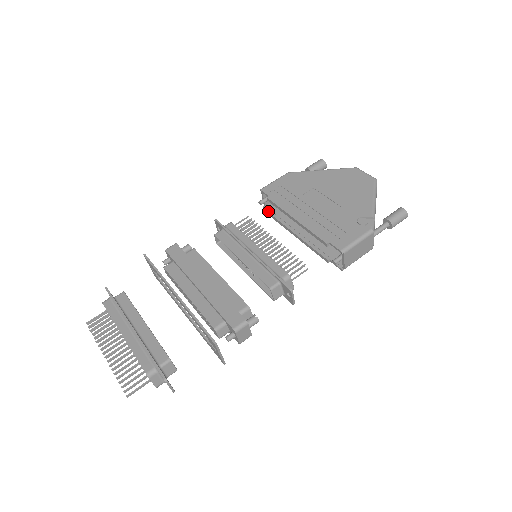
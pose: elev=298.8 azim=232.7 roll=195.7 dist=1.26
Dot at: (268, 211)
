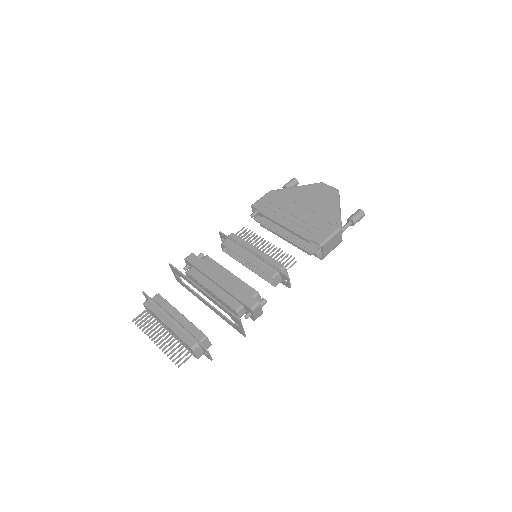
Dot at: (258, 222)
